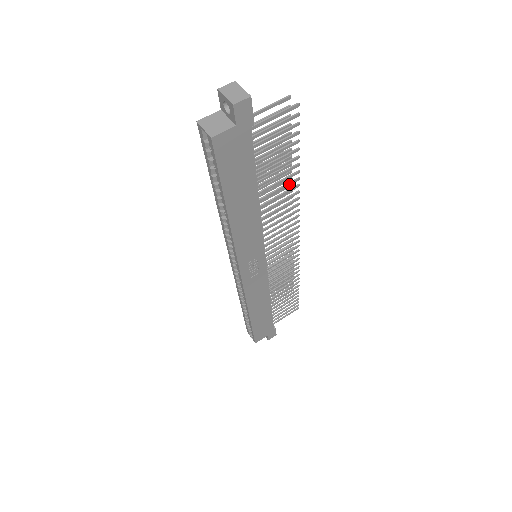
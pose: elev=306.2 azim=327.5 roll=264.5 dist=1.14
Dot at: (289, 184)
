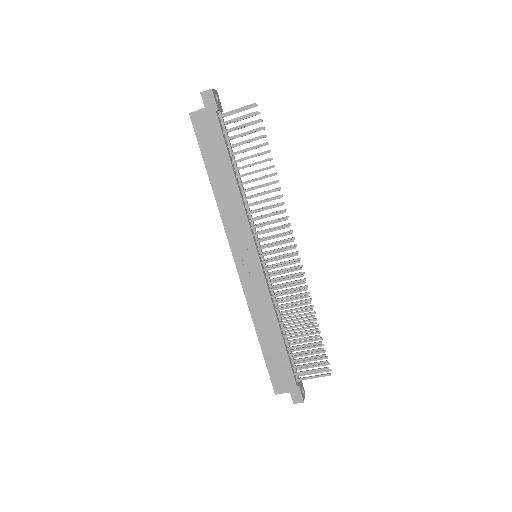
Dot at: (266, 177)
